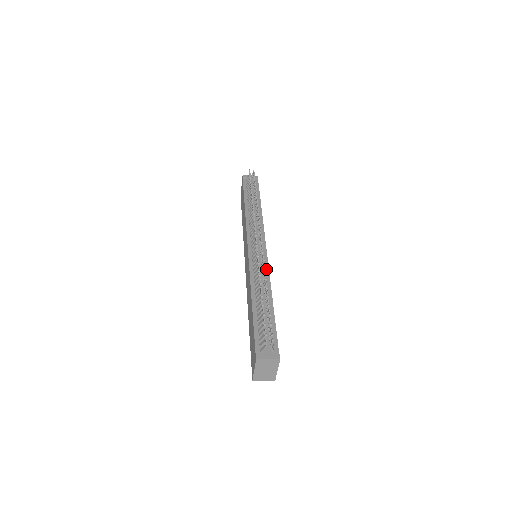
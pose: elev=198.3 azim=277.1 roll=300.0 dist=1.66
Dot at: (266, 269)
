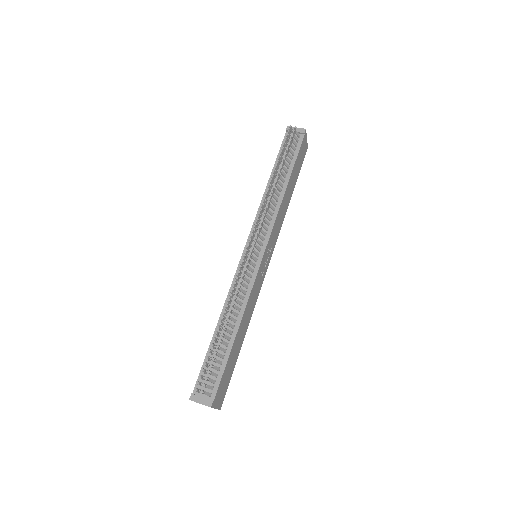
Dot at: (250, 285)
